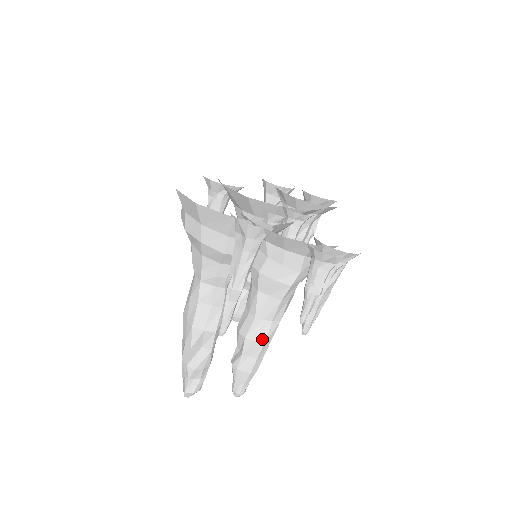
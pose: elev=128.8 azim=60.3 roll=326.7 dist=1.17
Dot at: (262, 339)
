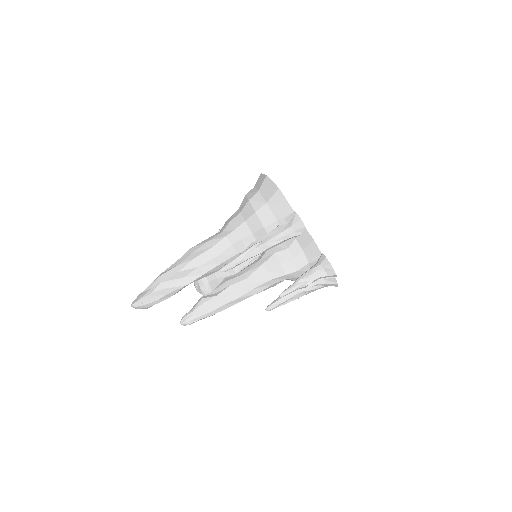
Dot at: (239, 294)
